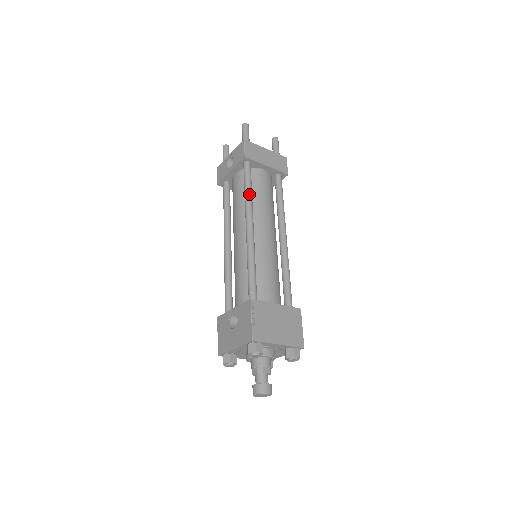
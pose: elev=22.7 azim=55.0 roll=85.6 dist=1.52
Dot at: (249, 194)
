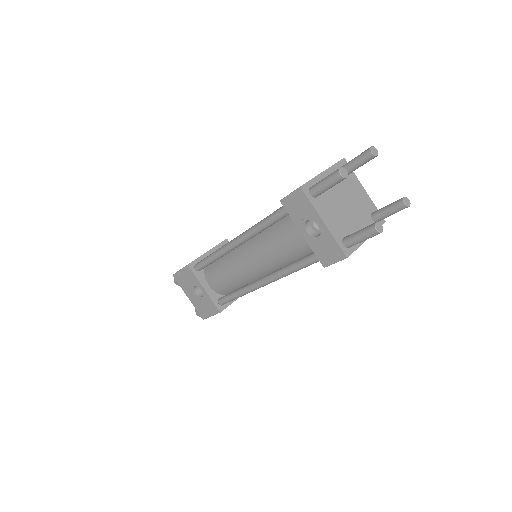
Dot at: occluded
